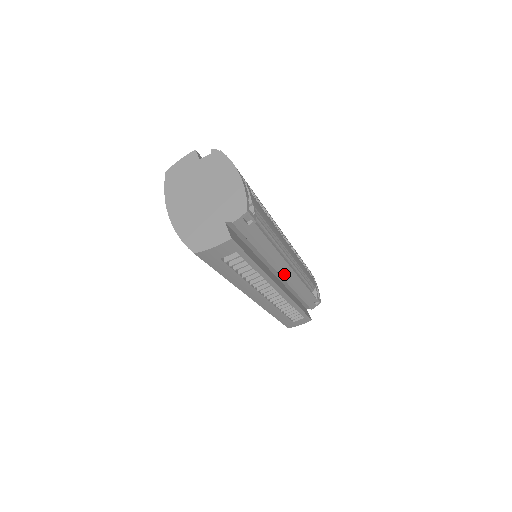
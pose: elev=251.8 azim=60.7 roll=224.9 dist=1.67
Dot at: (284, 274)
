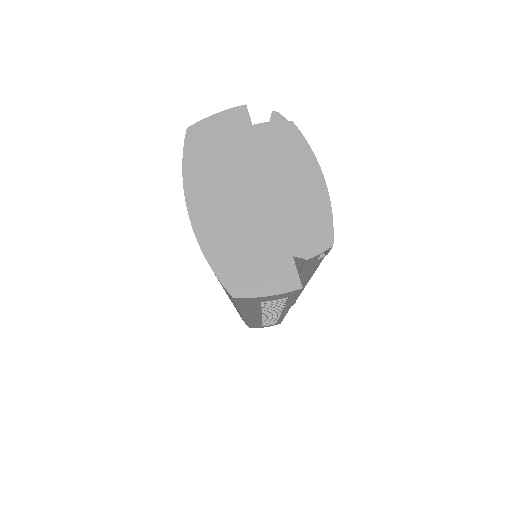
Dot at: occluded
